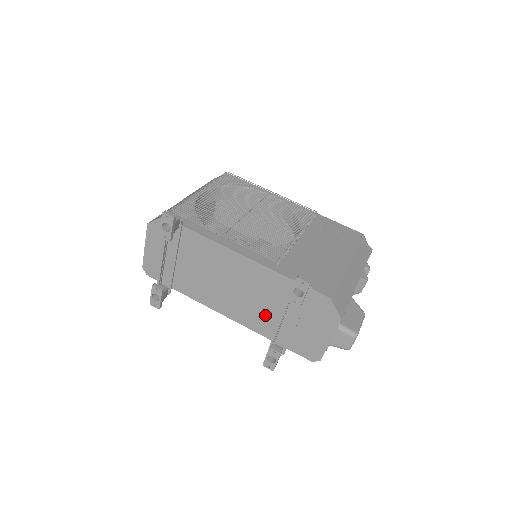
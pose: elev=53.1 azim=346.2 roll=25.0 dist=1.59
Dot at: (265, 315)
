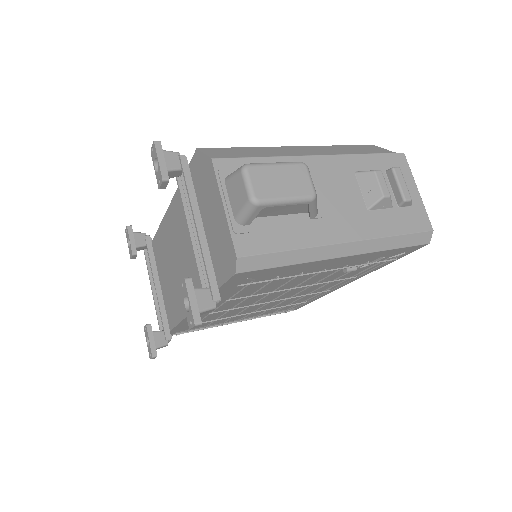
Dot at: occluded
